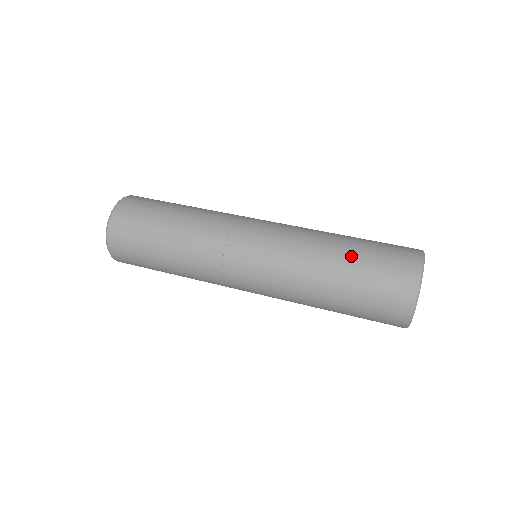
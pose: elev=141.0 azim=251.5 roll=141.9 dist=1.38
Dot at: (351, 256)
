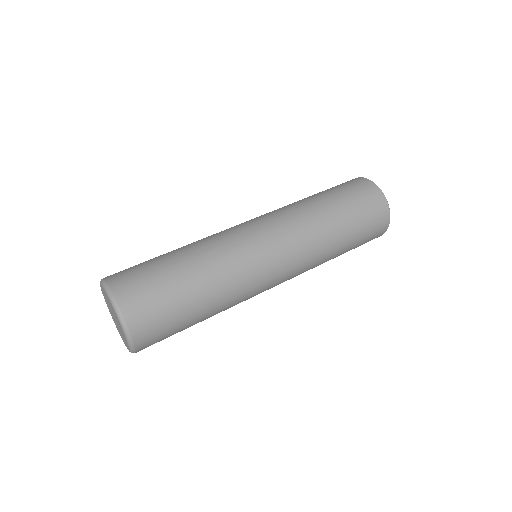
Dot at: (338, 206)
